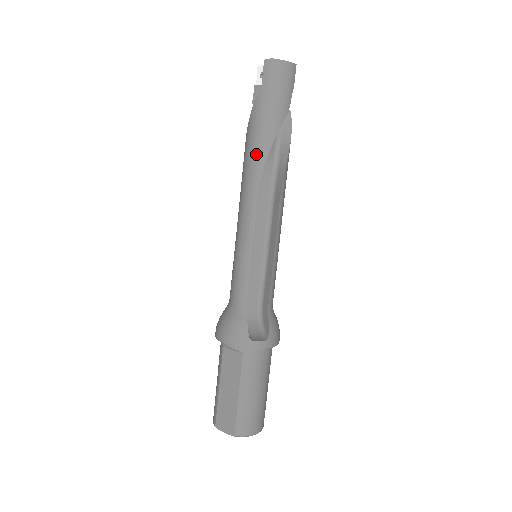
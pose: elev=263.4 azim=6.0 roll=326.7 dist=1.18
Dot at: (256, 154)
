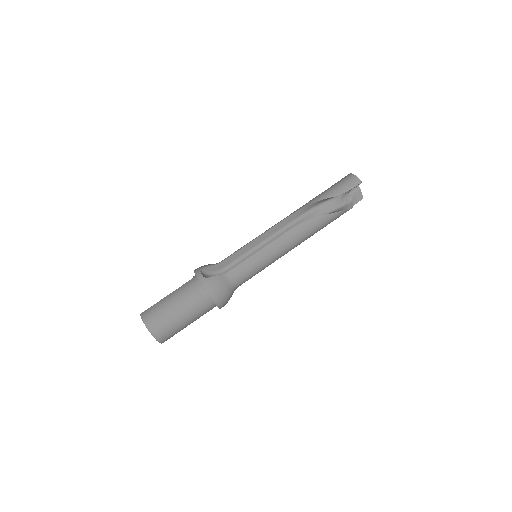
Dot at: (302, 206)
